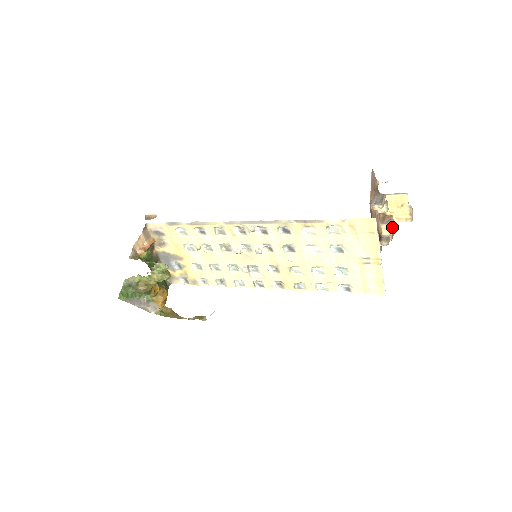
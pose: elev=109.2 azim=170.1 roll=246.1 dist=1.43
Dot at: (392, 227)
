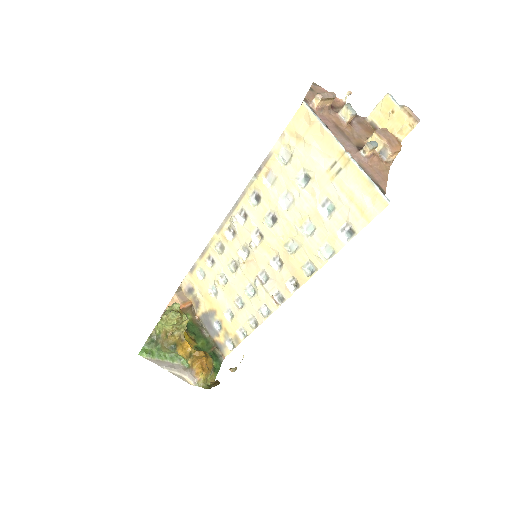
Dot at: (383, 135)
